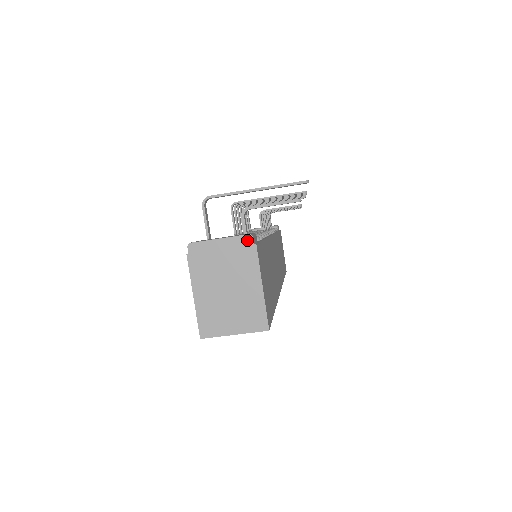
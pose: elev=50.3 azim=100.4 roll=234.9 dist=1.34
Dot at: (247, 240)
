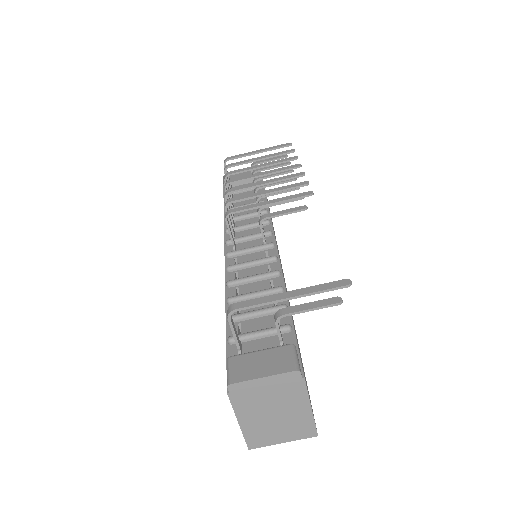
Dot at: (294, 375)
